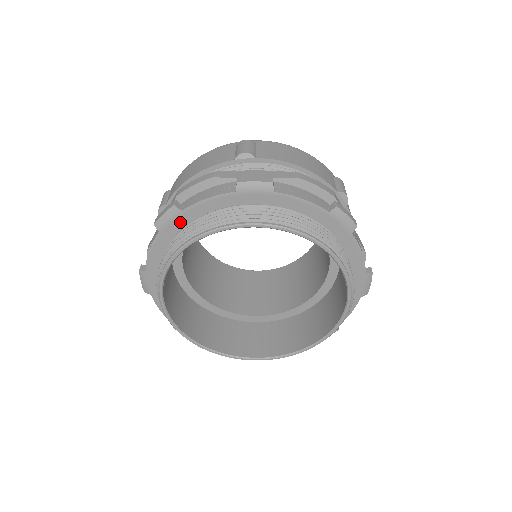
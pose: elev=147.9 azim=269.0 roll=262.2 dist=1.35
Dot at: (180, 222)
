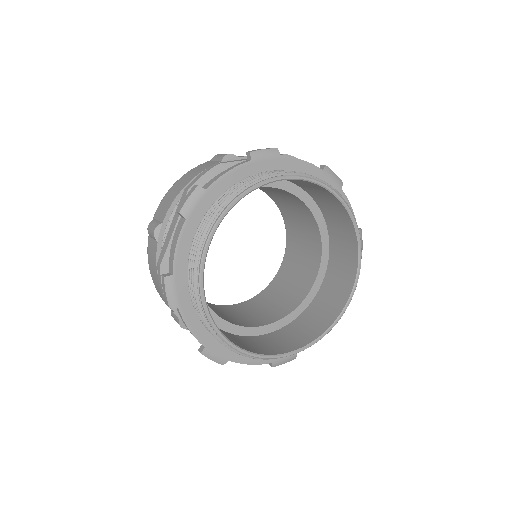
Dot at: (205, 203)
